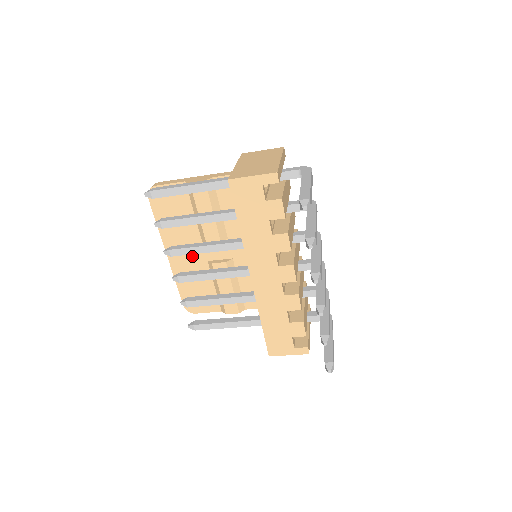
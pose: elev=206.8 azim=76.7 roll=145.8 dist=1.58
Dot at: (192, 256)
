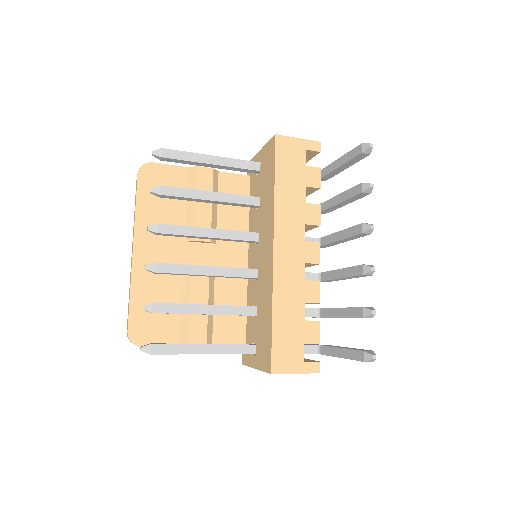
Dot at: (166, 258)
